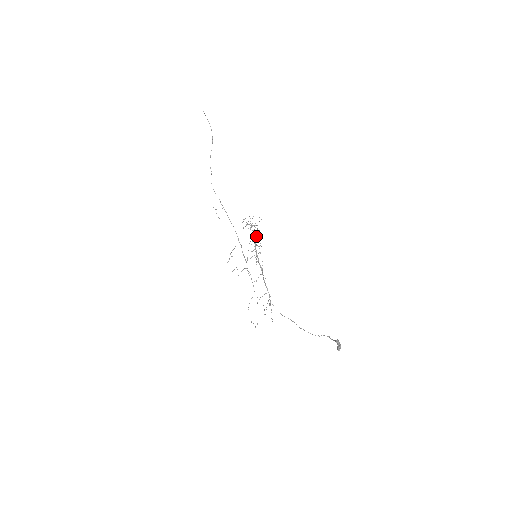
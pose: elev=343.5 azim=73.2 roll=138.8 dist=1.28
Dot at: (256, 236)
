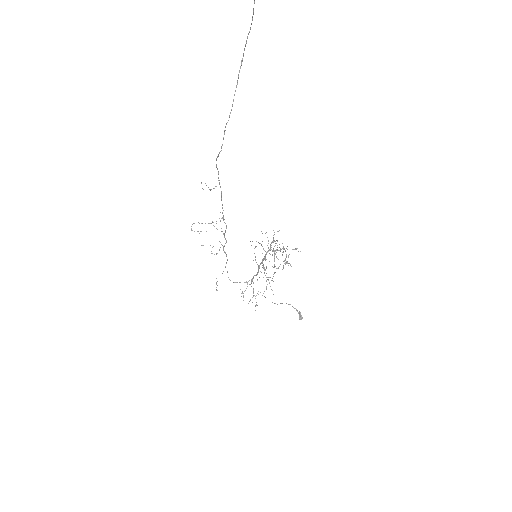
Dot at: (274, 251)
